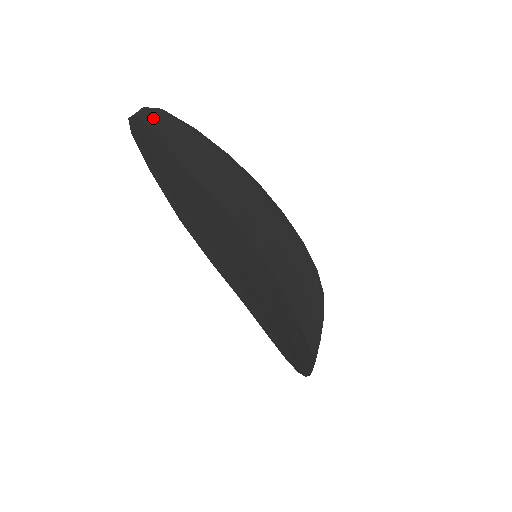
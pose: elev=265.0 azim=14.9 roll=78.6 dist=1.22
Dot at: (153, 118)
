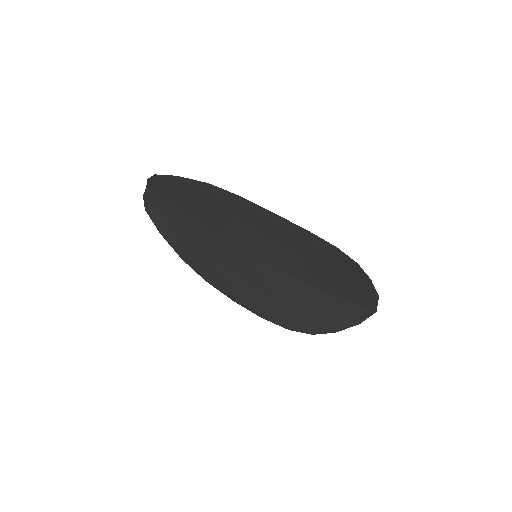
Dot at: (154, 185)
